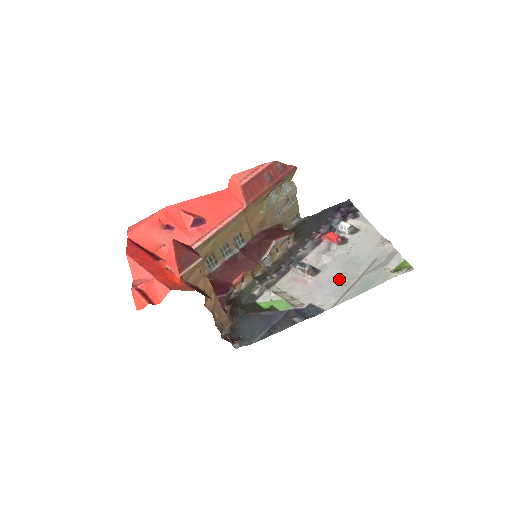
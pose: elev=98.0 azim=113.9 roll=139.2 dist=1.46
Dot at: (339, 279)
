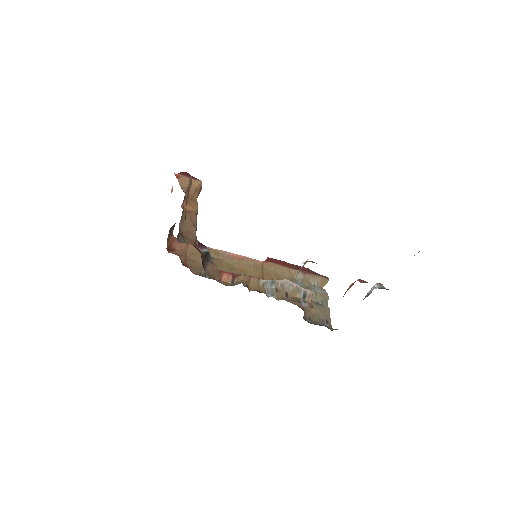
Dot at: occluded
